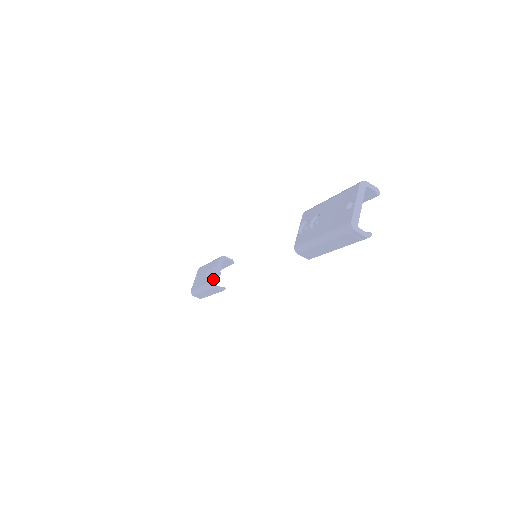
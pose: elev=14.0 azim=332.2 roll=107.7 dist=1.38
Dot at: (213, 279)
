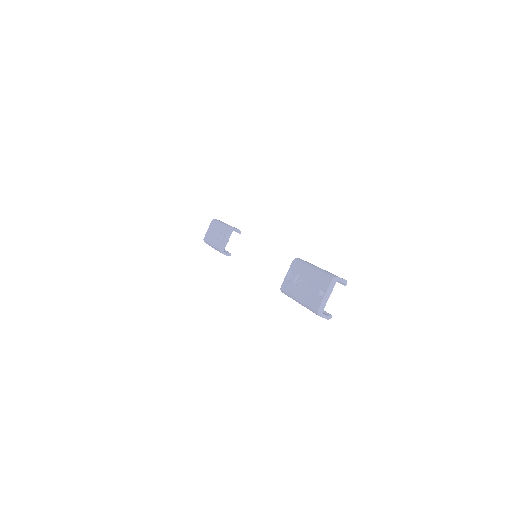
Dot at: (222, 247)
